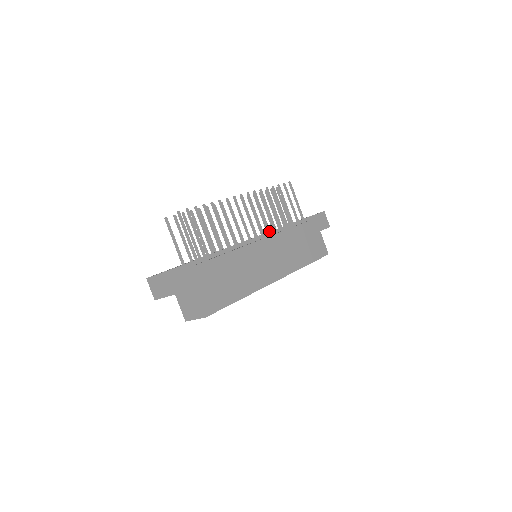
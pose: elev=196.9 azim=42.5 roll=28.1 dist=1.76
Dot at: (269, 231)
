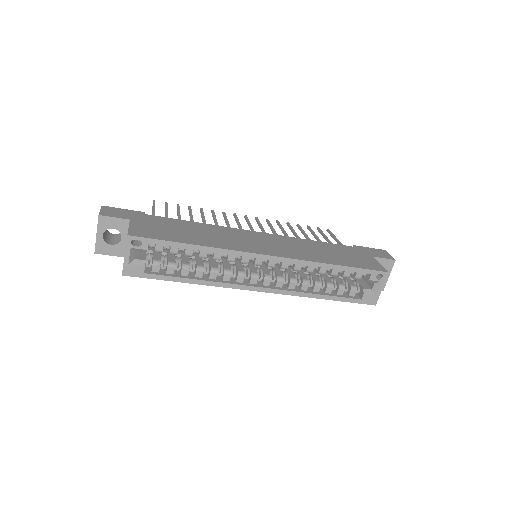
Dot at: occluded
